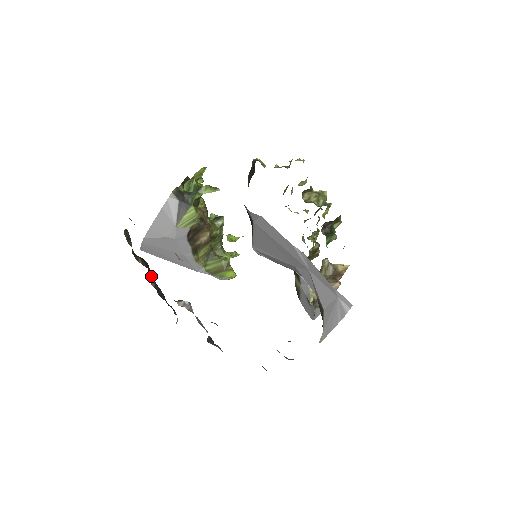
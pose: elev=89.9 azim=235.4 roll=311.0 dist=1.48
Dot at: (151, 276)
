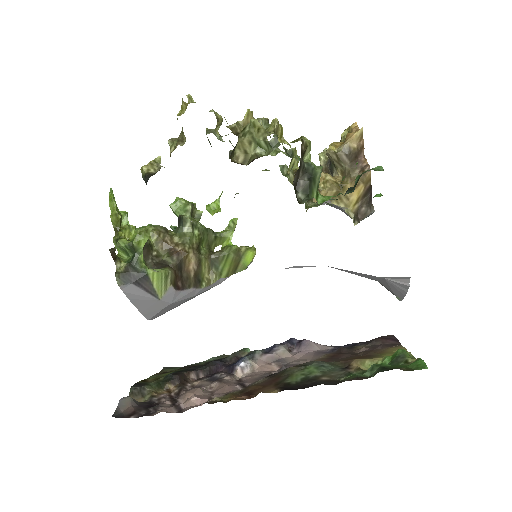
Dot at: (192, 374)
